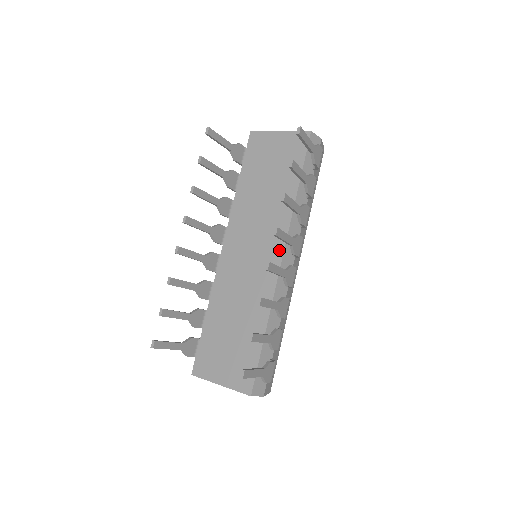
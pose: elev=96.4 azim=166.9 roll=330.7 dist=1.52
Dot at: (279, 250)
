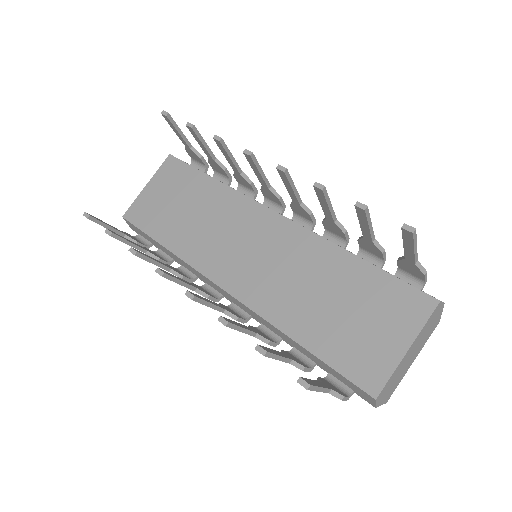
Dot at: (266, 214)
